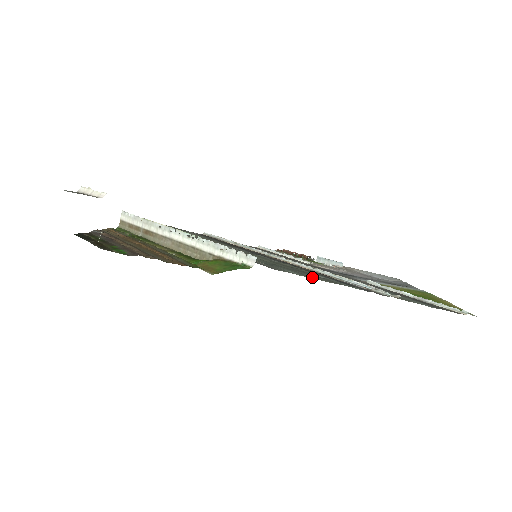
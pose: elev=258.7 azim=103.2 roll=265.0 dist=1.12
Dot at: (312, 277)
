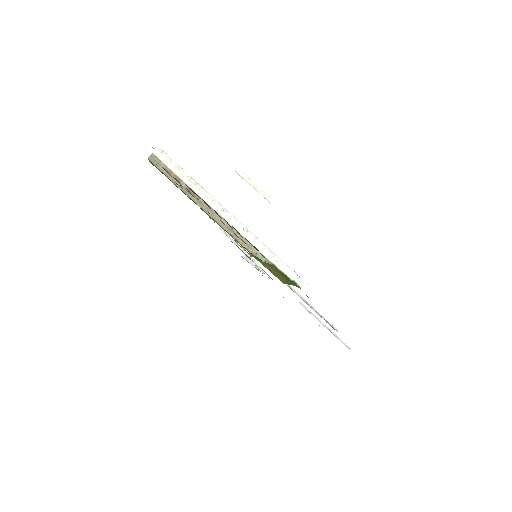
Dot at: occluded
